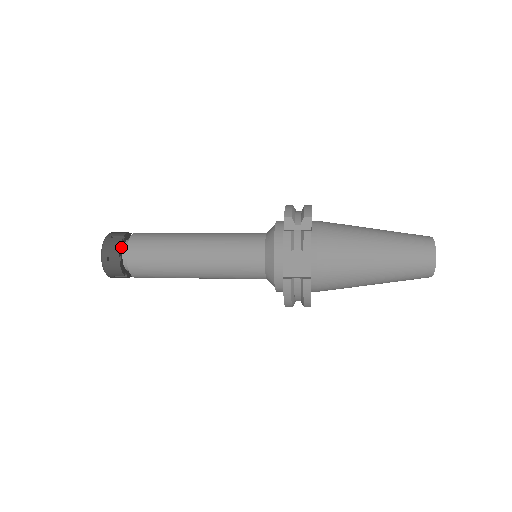
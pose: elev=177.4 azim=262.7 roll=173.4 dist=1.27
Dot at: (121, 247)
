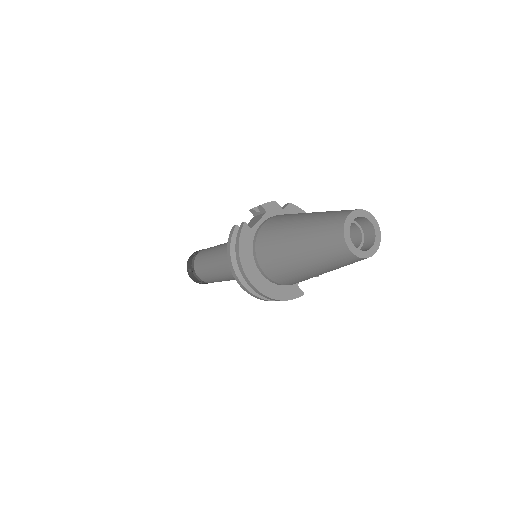
Dot at: occluded
